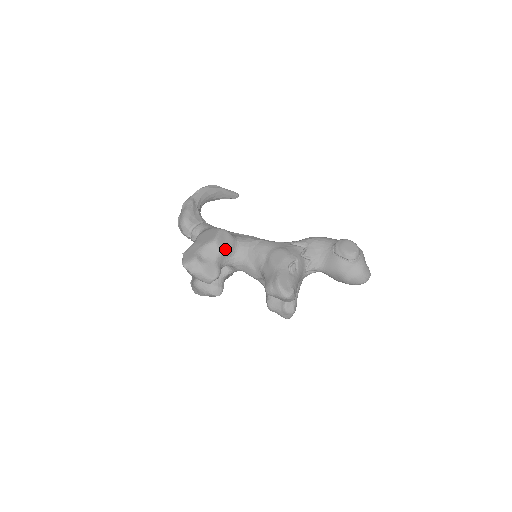
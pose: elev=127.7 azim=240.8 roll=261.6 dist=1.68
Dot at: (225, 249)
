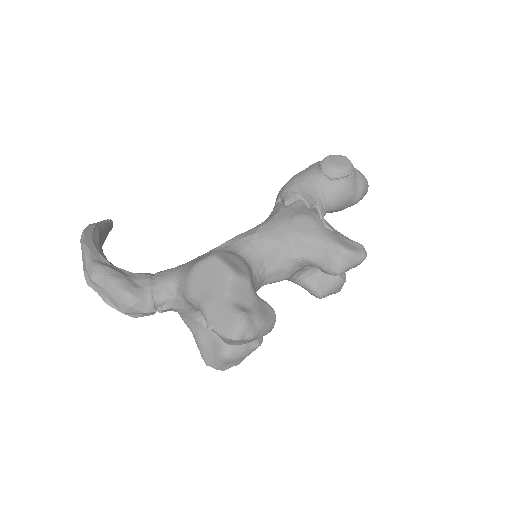
Dot at: (248, 272)
